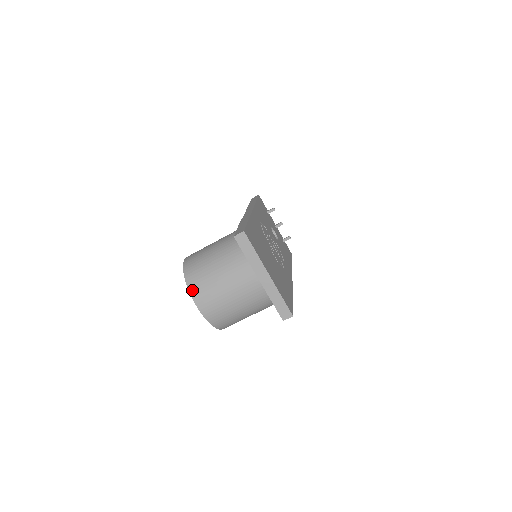
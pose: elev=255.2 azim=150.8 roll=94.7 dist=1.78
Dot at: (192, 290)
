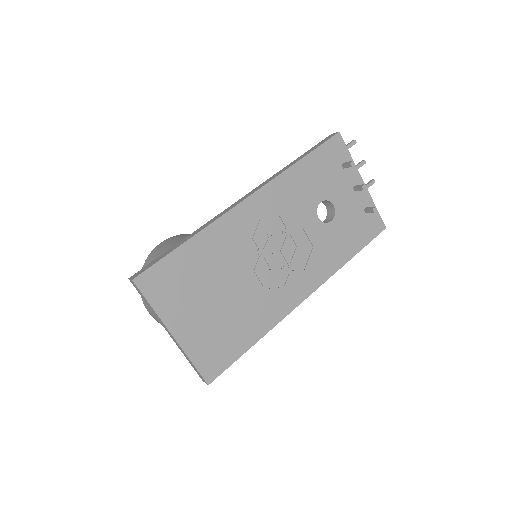
Dot at: occluded
